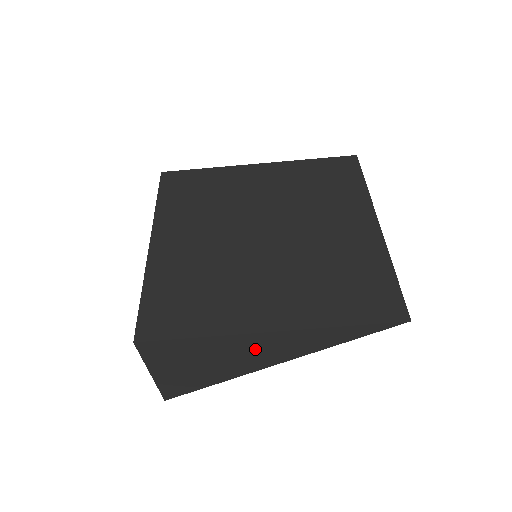
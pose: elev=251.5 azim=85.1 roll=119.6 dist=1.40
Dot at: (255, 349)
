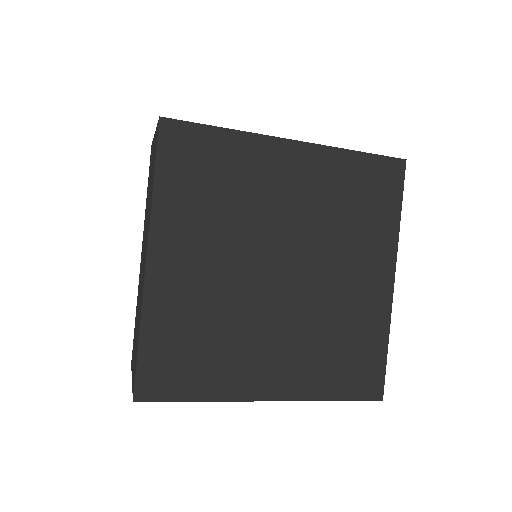
Dot at: occluded
